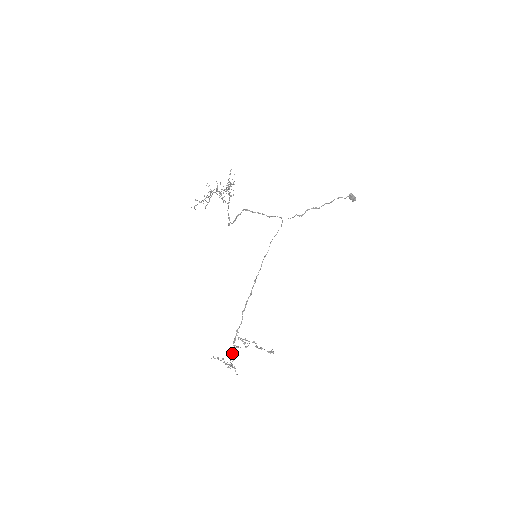
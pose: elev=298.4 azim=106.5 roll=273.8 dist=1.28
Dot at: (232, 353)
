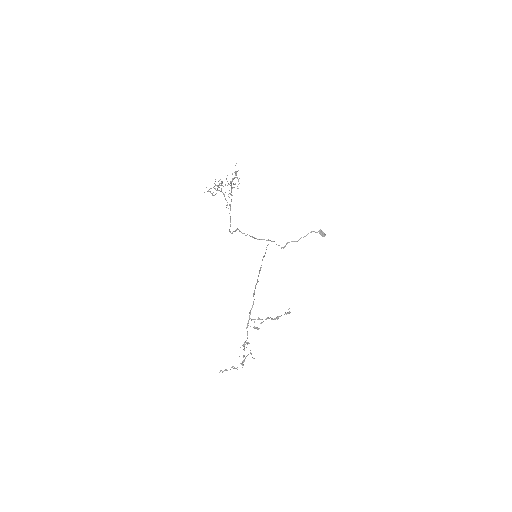
Dot at: (245, 342)
